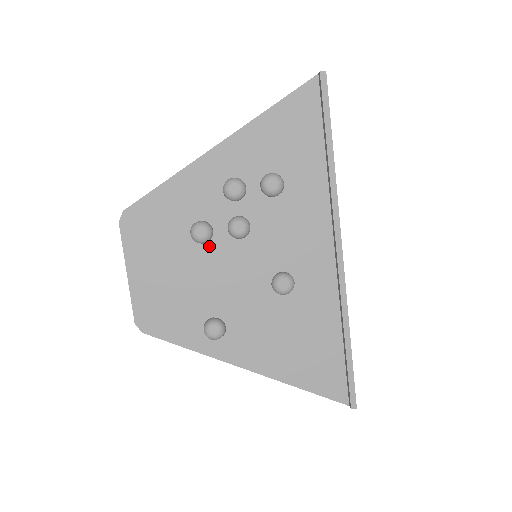
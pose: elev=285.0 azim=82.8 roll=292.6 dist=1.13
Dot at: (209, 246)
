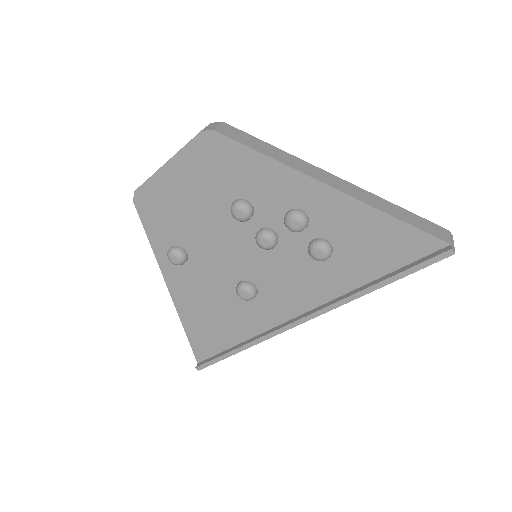
Dot at: (236, 221)
